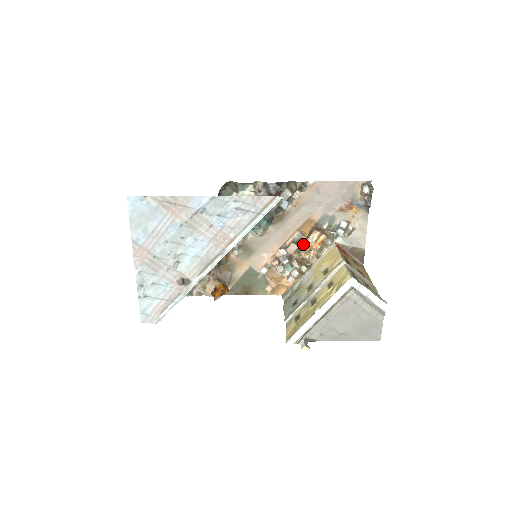
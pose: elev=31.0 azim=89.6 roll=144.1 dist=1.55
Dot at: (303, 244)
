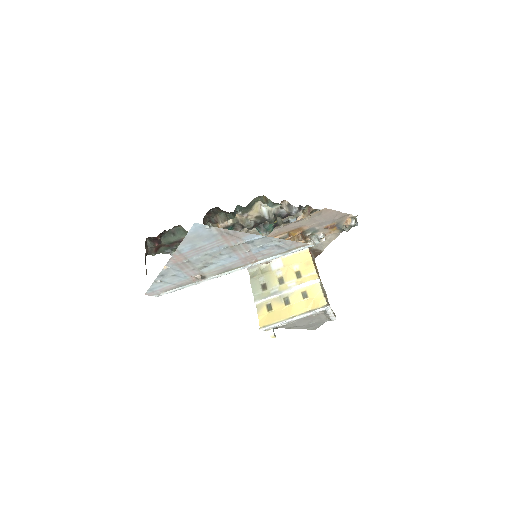
Dot at: occluded
